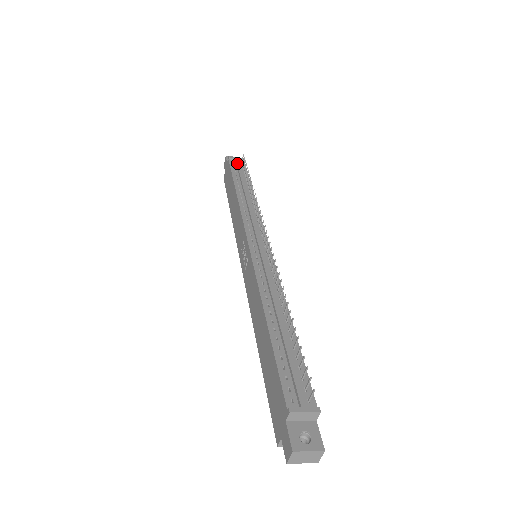
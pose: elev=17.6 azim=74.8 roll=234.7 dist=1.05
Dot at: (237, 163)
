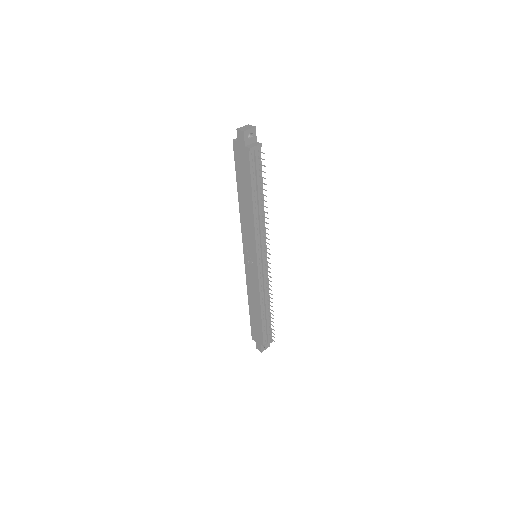
Dot at: (256, 160)
